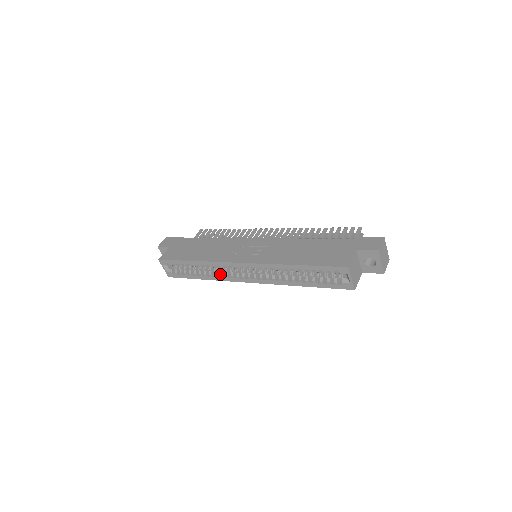
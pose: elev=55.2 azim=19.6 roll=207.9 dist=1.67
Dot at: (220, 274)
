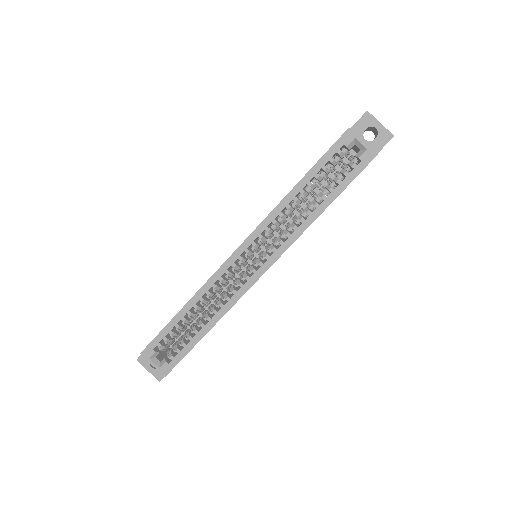
Dot at: (225, 297)
